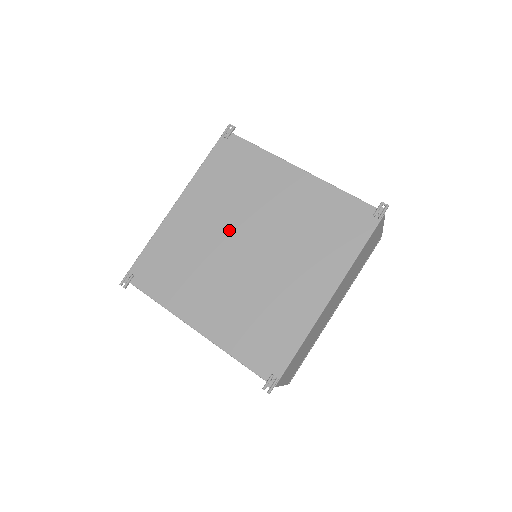
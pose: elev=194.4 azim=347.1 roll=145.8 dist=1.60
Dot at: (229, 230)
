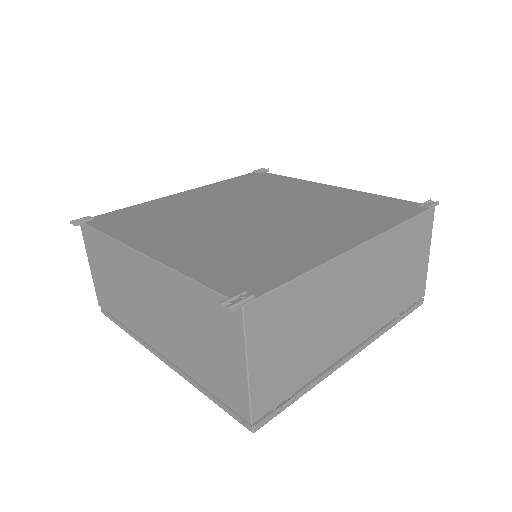
Dot at: (235, 205)
